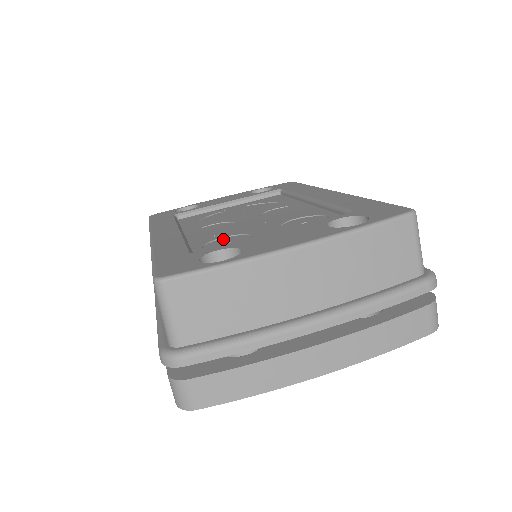
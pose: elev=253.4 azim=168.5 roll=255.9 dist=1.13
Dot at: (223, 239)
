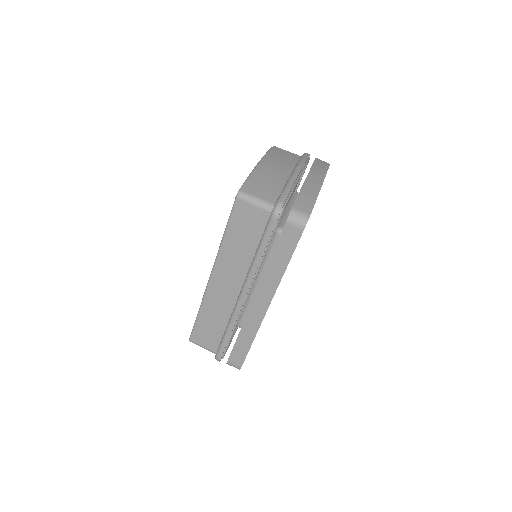
Dot at: occluded
